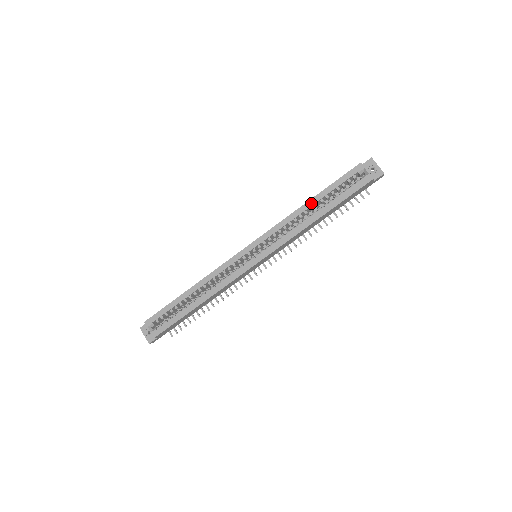
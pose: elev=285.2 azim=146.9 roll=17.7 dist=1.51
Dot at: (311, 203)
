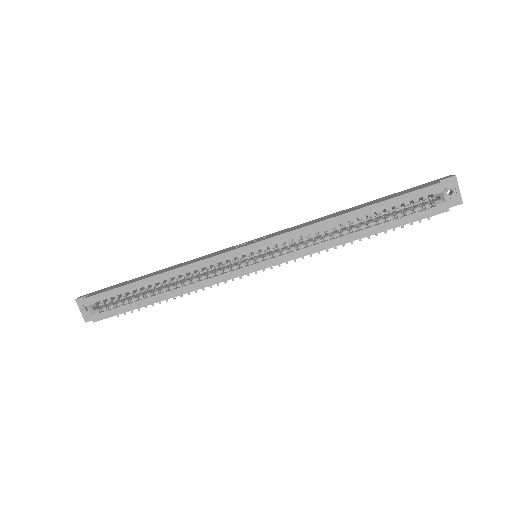
Dot at: (354, 215)
